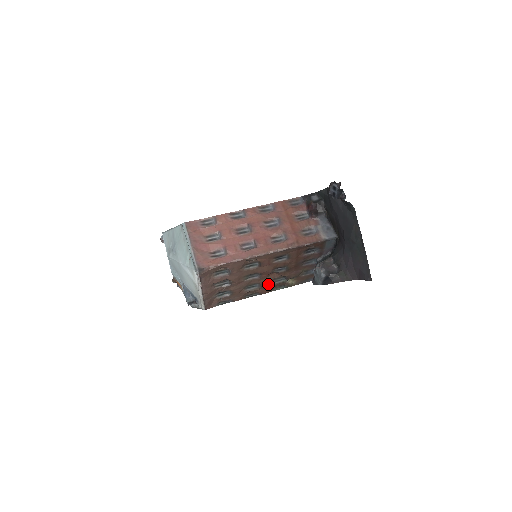
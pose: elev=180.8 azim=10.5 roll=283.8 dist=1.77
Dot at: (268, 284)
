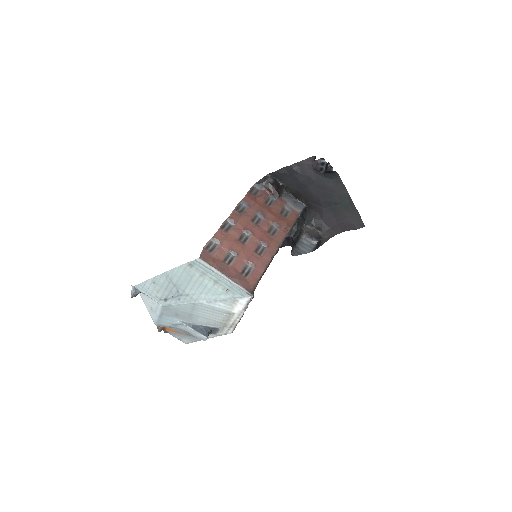
Dot at: occluded
